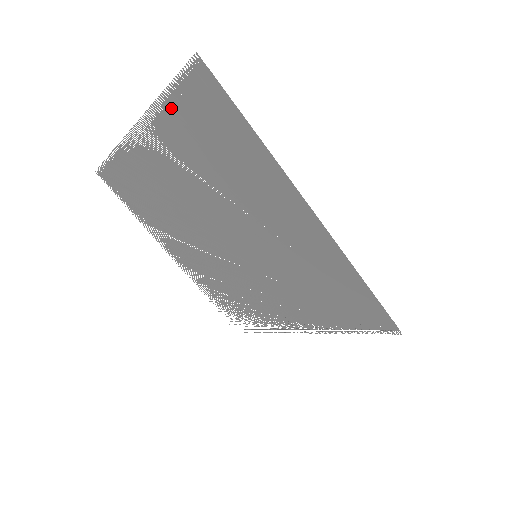
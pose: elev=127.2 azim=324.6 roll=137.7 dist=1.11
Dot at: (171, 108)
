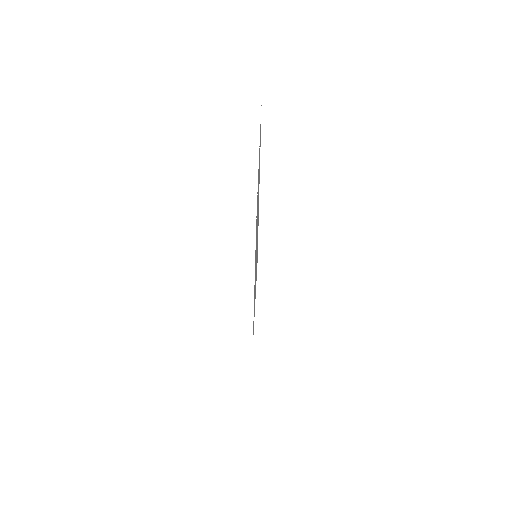
Dot at: occluded
